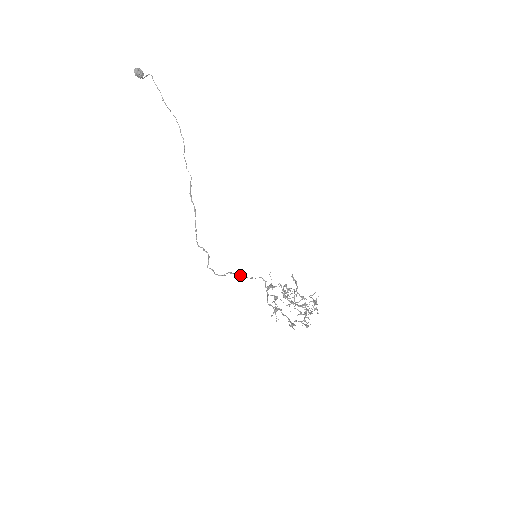
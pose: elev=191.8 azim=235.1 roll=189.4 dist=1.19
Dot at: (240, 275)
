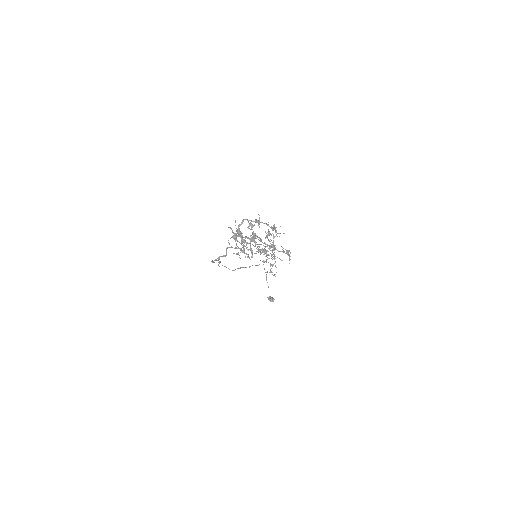
Dot at: (229, 247)
